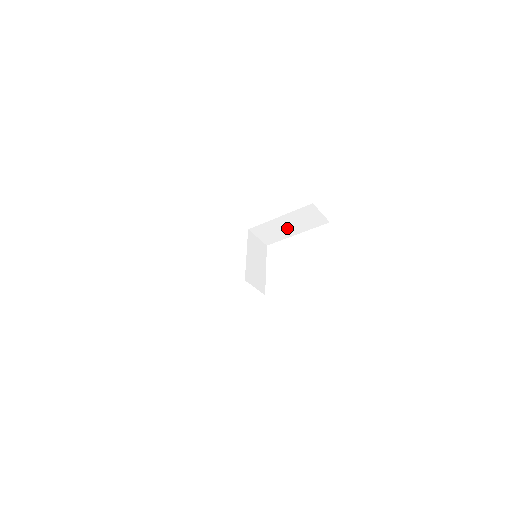
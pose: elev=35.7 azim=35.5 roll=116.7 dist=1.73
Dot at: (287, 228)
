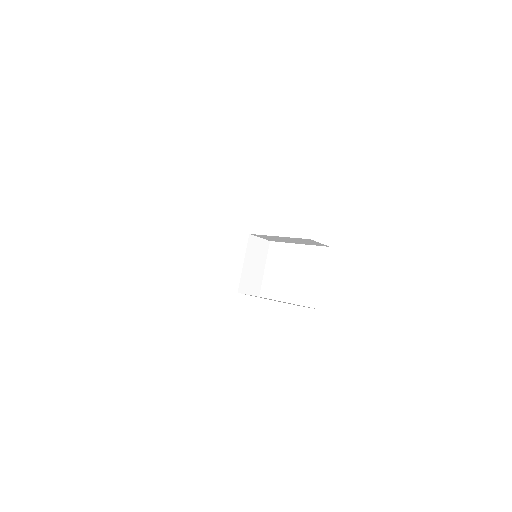
Dot at: (288, 240)
